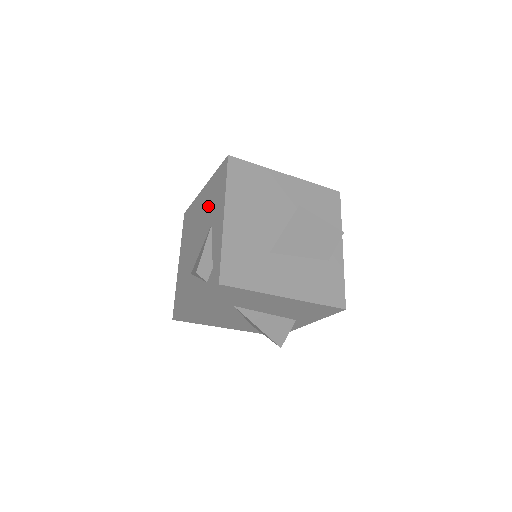
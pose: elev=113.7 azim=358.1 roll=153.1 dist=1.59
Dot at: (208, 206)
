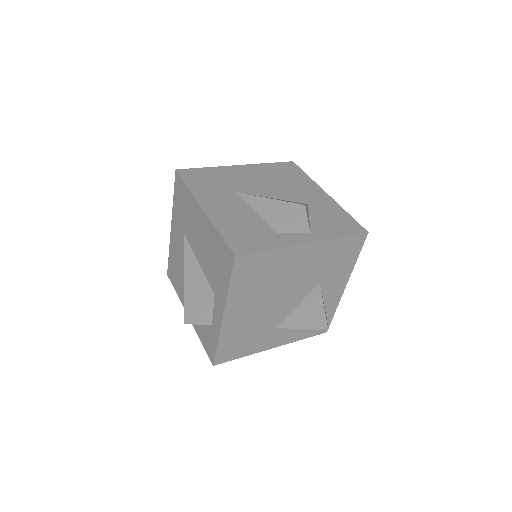
Dot at: occluded
